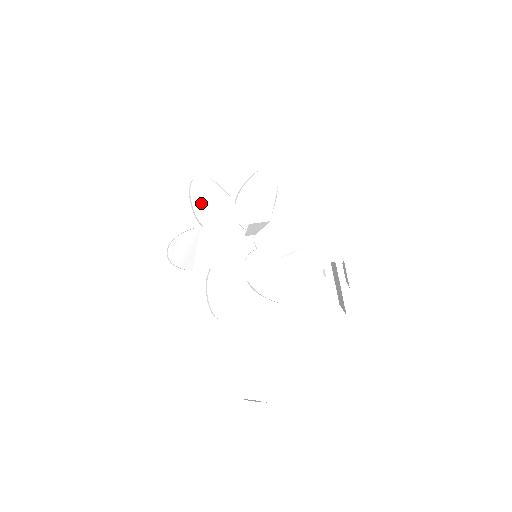
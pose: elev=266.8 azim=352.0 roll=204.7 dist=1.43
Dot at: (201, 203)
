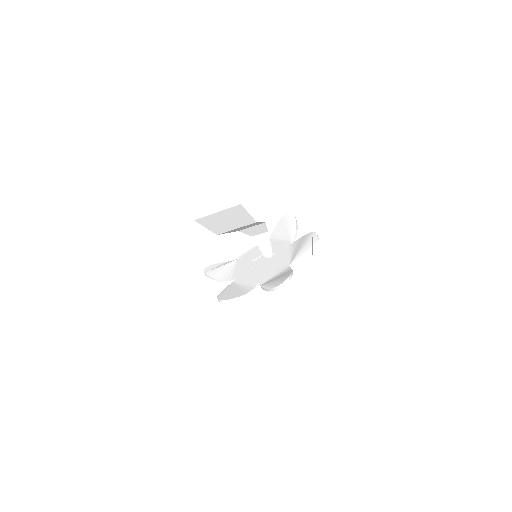
Dot at: (240, 245)
